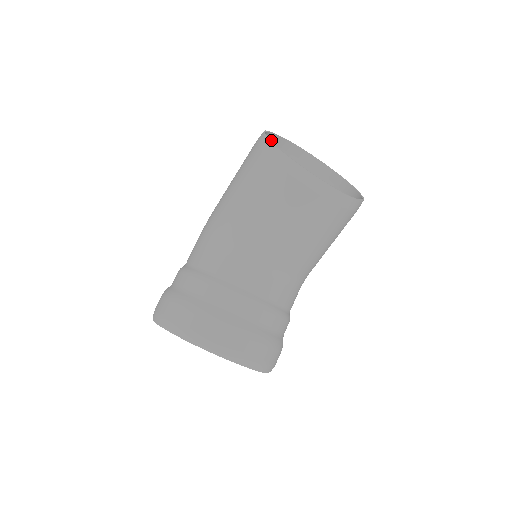
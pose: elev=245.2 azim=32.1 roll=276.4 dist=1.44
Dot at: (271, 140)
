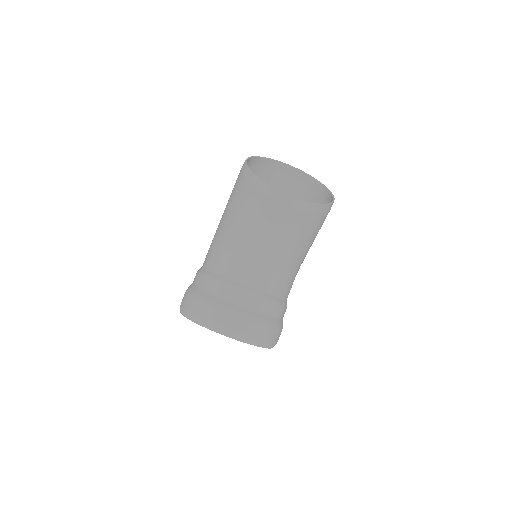
Dot at: (260, 162)
